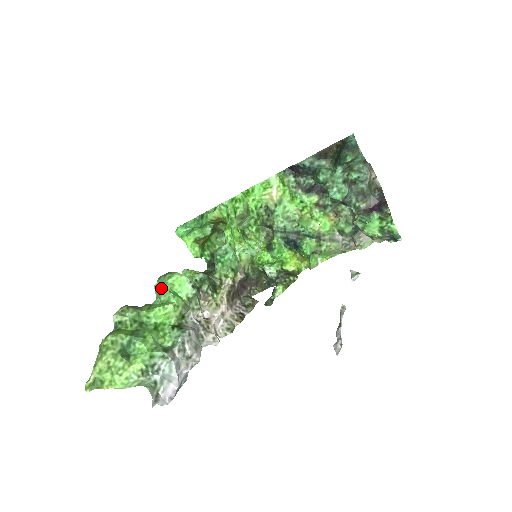
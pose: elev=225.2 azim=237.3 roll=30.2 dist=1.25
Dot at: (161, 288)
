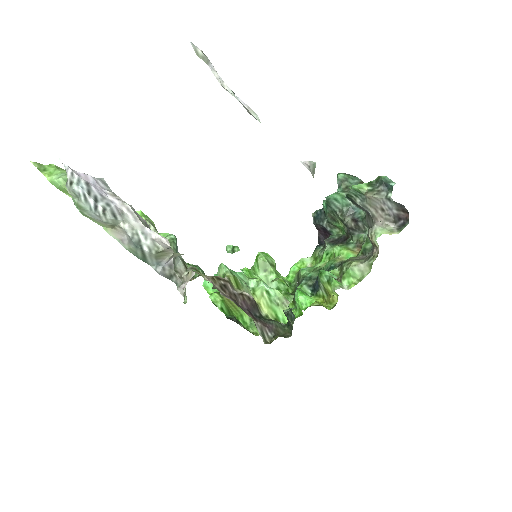
Dot at: occluded
